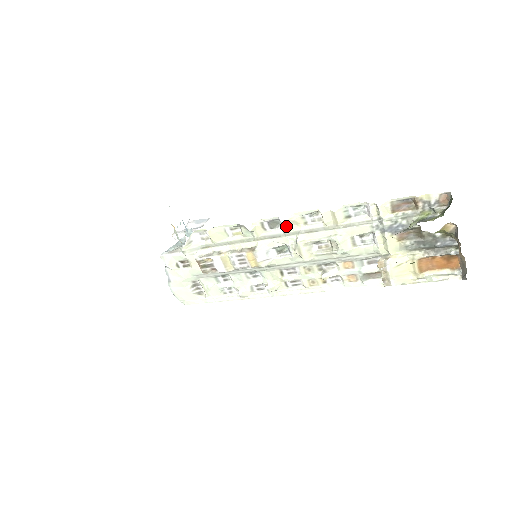
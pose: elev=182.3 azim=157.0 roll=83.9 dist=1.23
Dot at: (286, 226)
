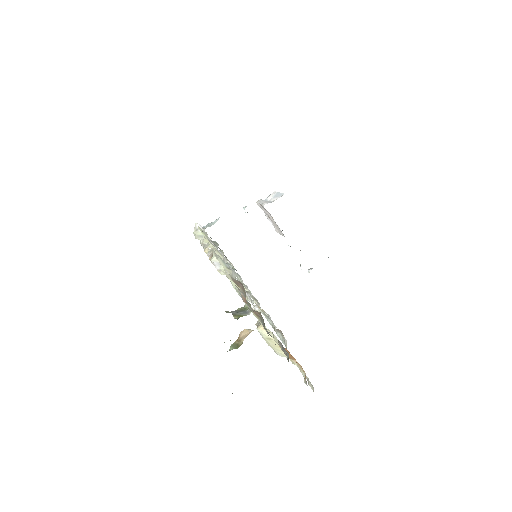
Dot at: (214, 251)
